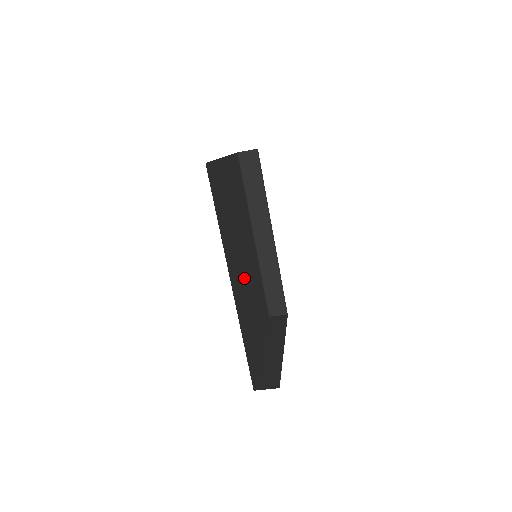
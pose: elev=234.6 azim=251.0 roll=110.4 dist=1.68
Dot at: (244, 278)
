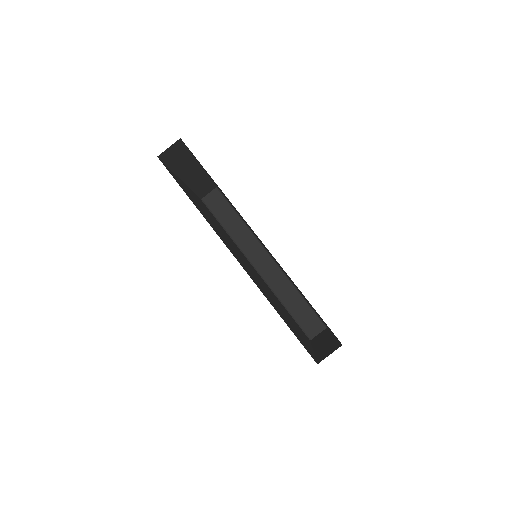
Dot at: occluded
